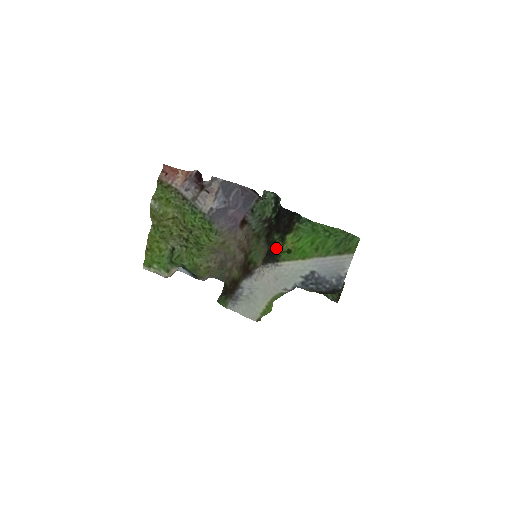
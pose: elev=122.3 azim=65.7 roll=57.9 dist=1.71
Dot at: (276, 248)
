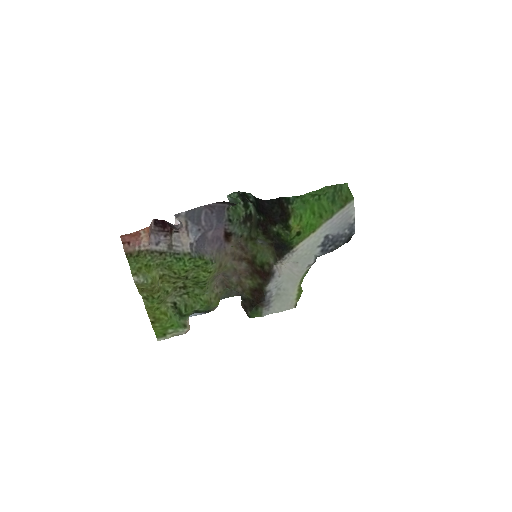
Dot at: (284, 239)
